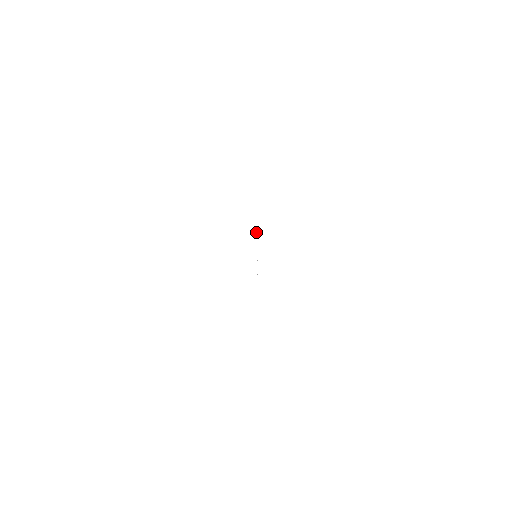
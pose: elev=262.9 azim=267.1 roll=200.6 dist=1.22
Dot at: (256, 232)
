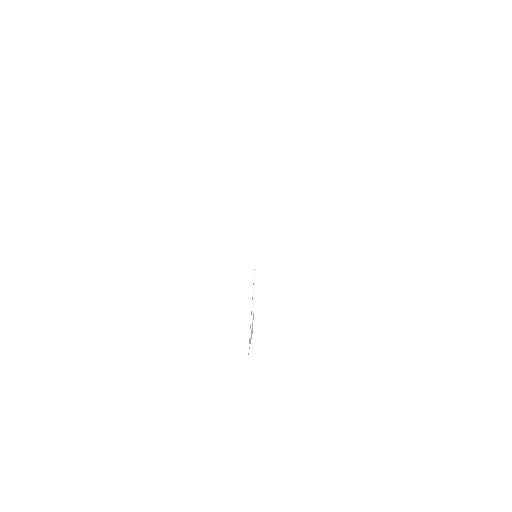
Dot at: occluded
